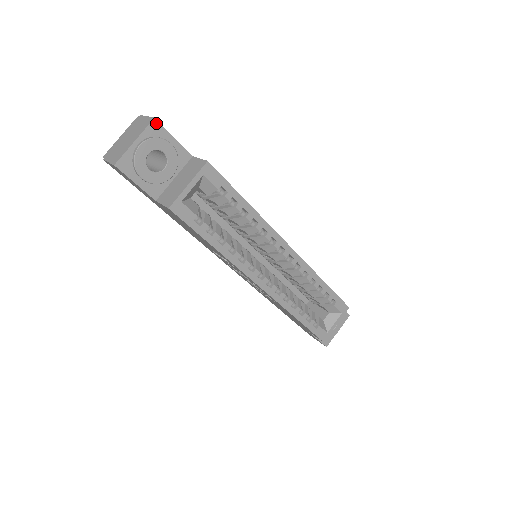
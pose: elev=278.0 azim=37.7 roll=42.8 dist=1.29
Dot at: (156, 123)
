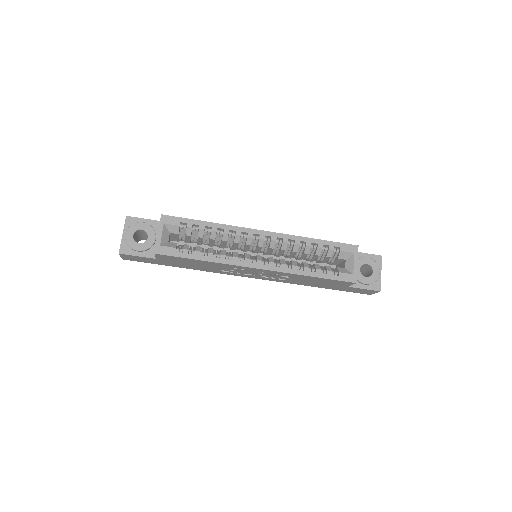
Dot at: (129, 218)
